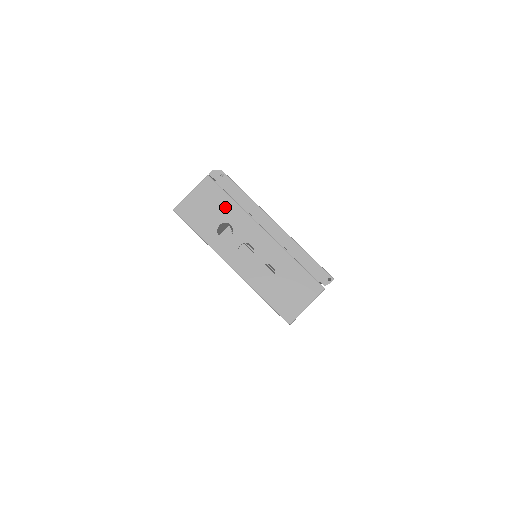
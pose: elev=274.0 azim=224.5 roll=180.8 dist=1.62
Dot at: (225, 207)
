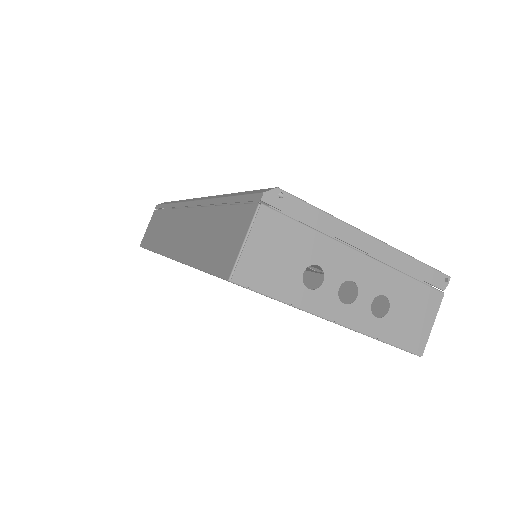
Dot at: (302, 243)
